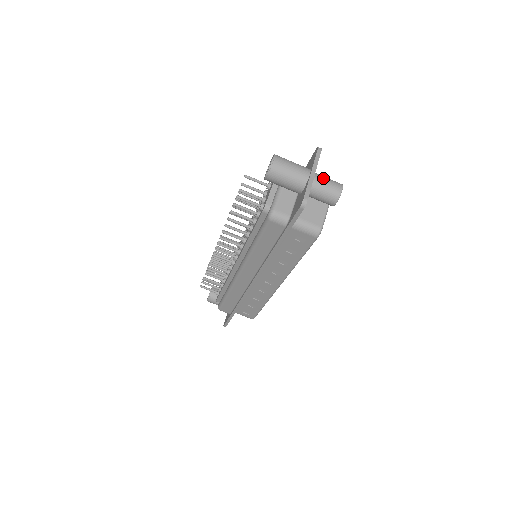
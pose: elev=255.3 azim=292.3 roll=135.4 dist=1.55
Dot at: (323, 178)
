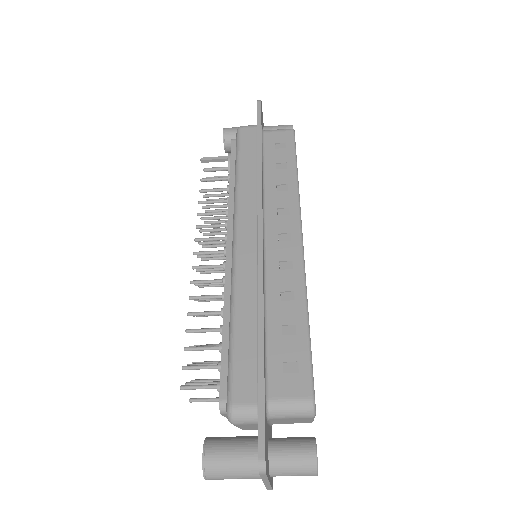
Dot at: (284, 475)
